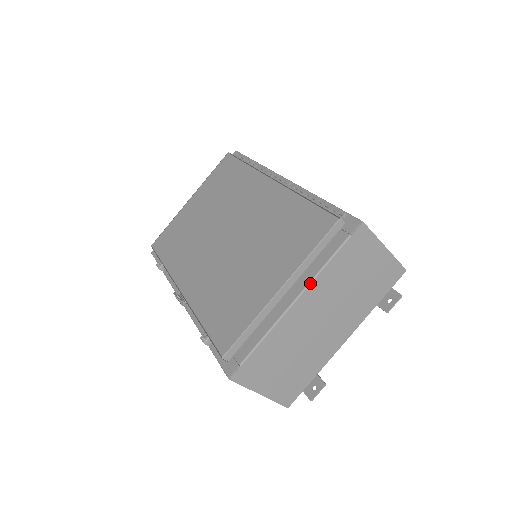
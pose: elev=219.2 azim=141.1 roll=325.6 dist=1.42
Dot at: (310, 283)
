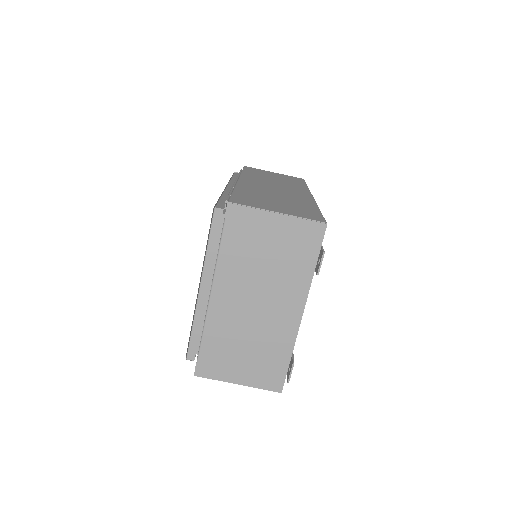
Dot at: (214, 275)
